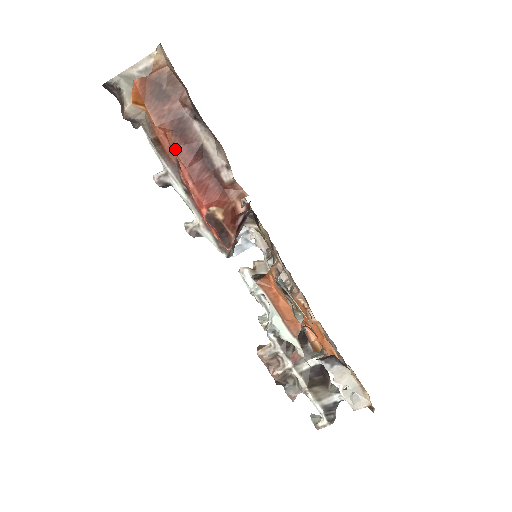
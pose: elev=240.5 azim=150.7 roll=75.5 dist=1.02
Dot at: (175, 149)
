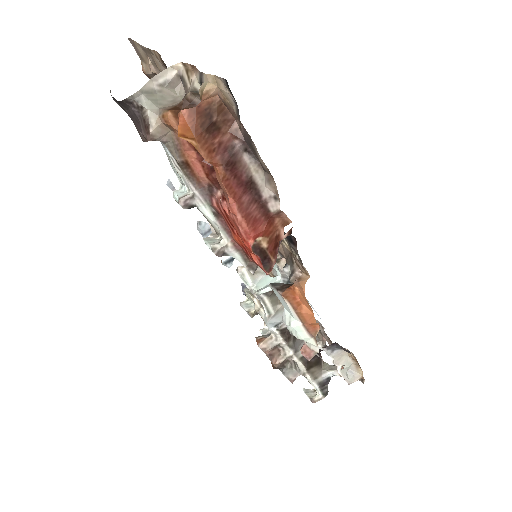
Dot at: (225, 184)
